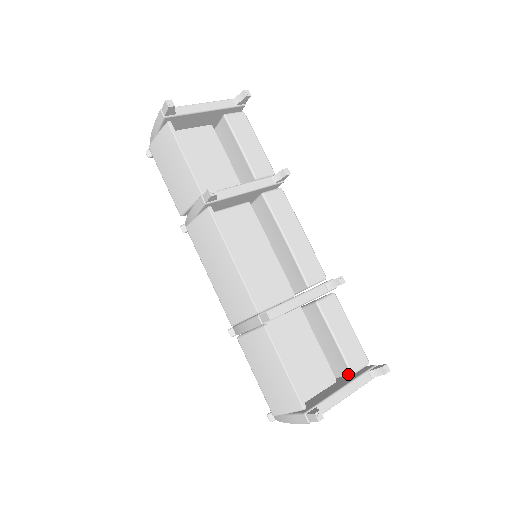
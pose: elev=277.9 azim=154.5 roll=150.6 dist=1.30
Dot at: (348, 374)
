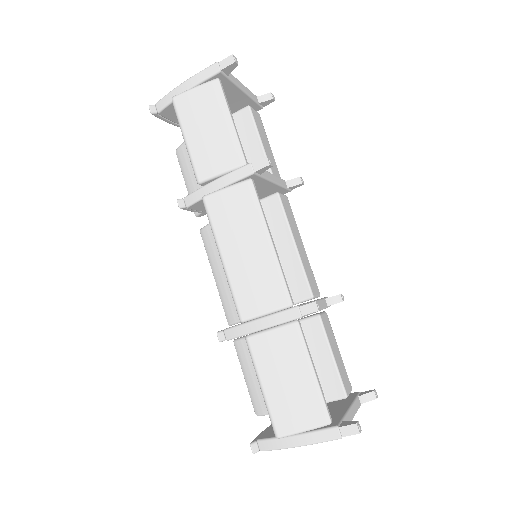
Dot at: (341, 397)
